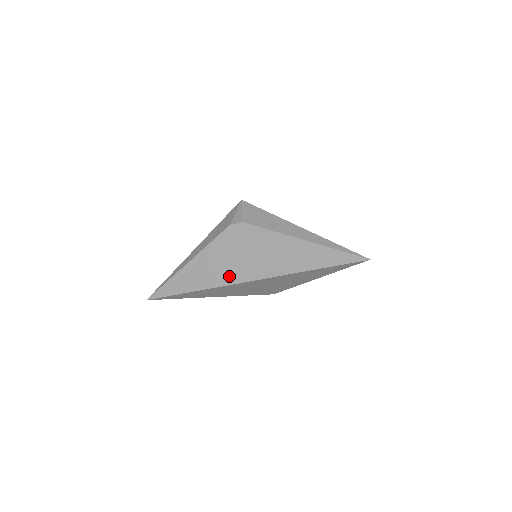
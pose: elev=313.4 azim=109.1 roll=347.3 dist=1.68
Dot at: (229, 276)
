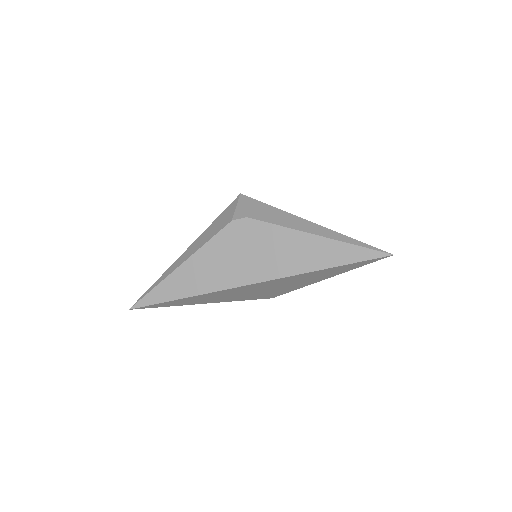
Dot at: (231, 278)
